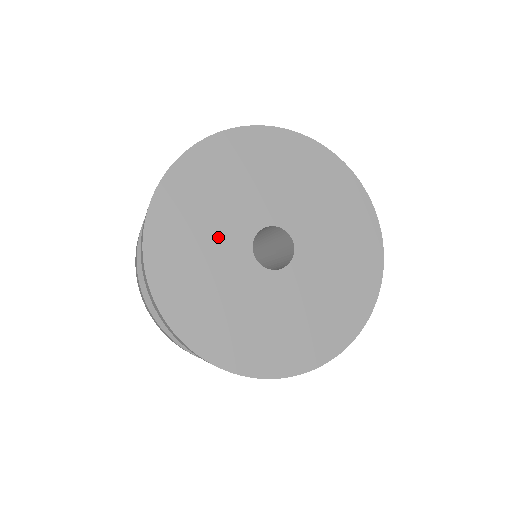
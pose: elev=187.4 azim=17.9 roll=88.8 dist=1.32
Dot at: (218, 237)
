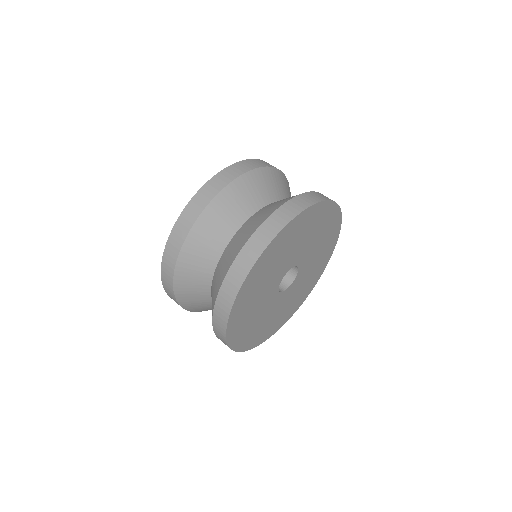
Dot at: (273, 276)
